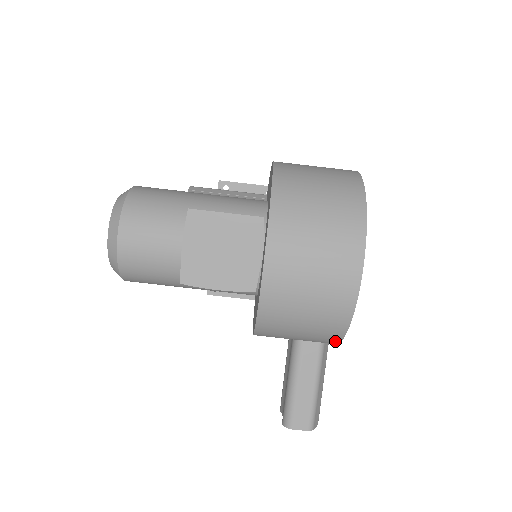
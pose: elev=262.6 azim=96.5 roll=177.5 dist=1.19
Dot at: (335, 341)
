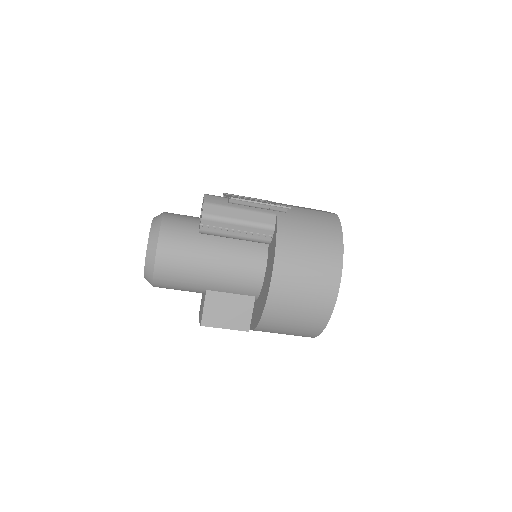
Dot at: occluded
